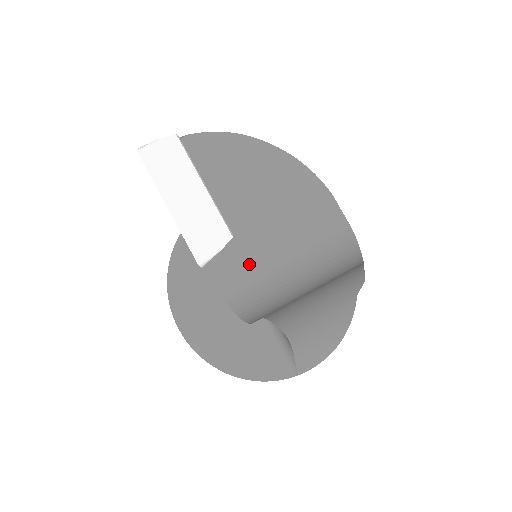
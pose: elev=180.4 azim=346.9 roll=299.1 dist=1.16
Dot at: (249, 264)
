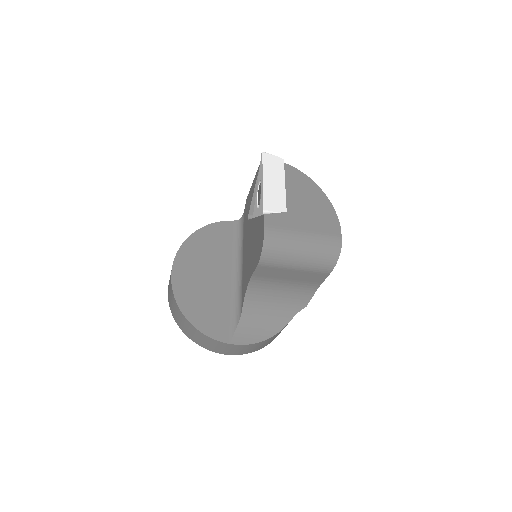
Dot at: (287, 228)
